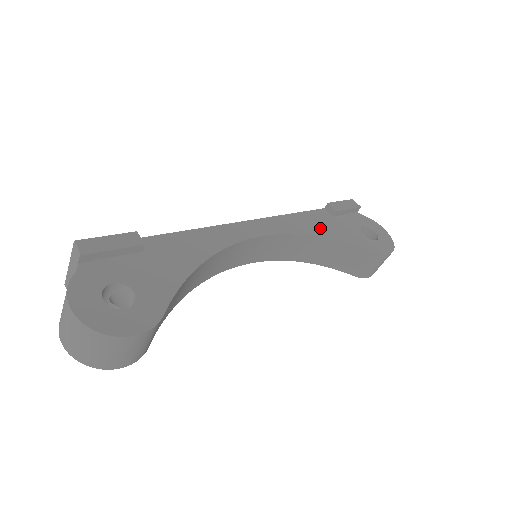
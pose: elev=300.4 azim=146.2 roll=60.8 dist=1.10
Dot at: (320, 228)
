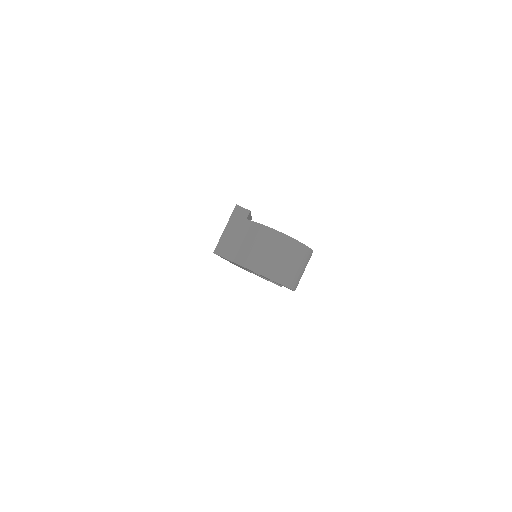
Dot at: occluded
